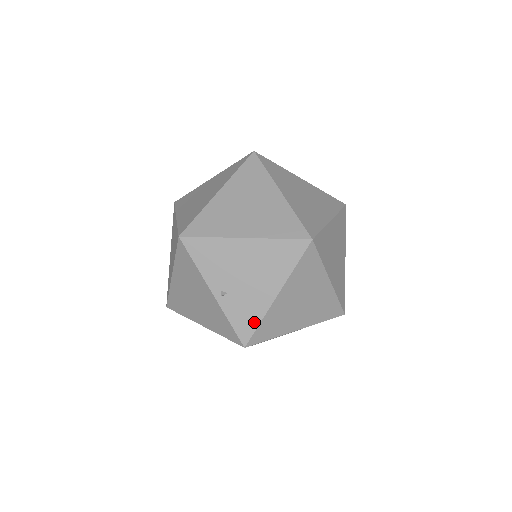
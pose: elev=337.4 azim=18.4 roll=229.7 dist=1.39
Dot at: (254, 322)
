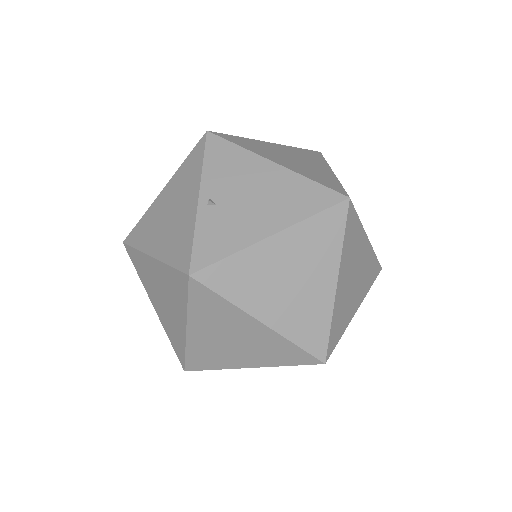
Dot at: (223, 251)
